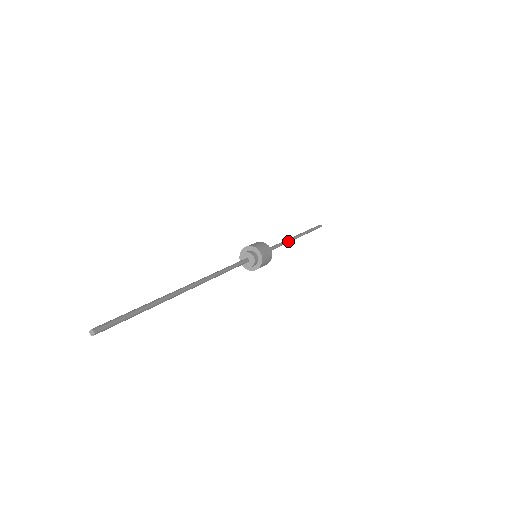
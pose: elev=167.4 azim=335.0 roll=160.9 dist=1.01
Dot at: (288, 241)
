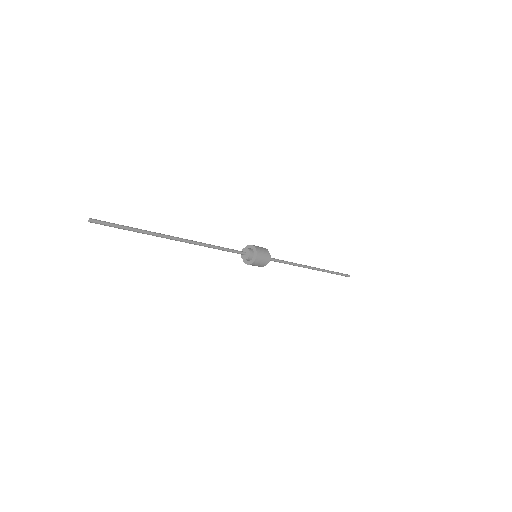
Dot at: (298, 264)
